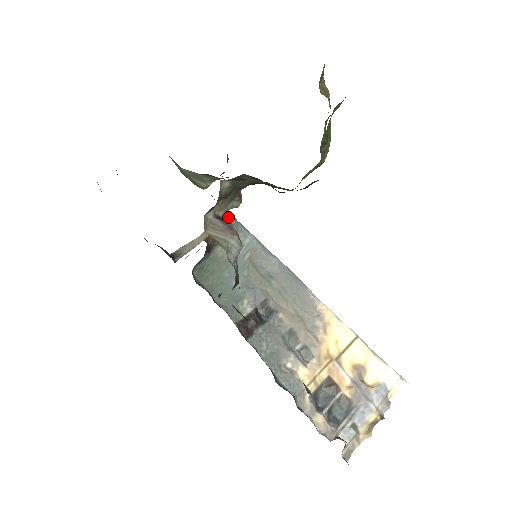
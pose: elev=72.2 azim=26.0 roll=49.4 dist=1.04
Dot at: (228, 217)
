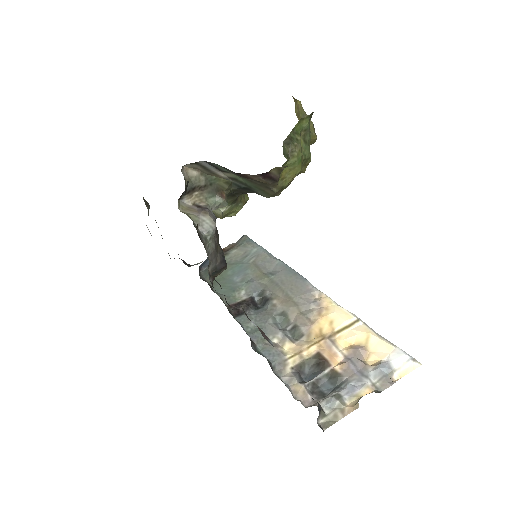
Dot at: (242, 236)
